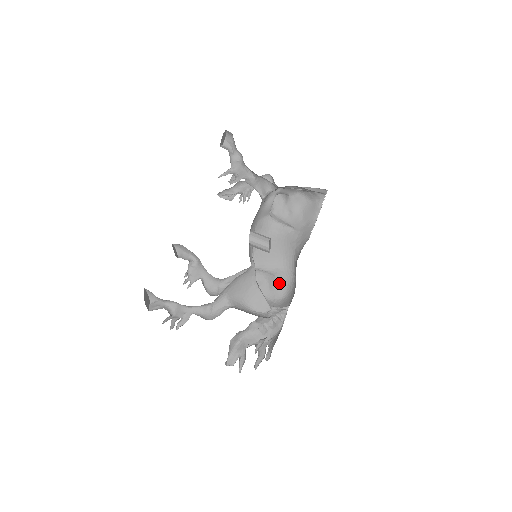
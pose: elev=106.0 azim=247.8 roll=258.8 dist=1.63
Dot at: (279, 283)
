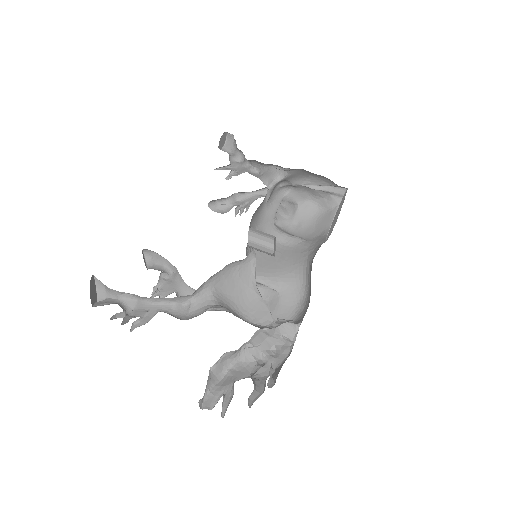
Dot at: (284, 303)
